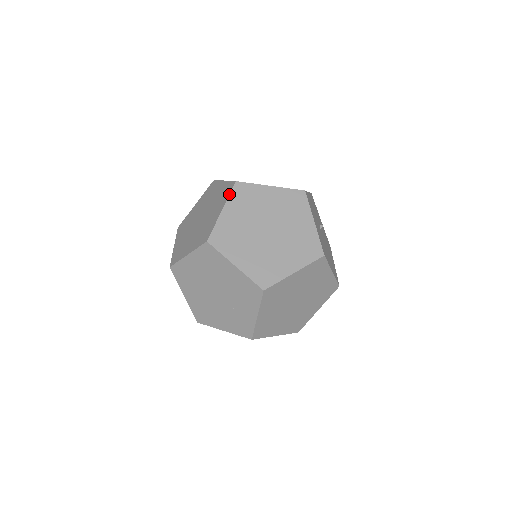
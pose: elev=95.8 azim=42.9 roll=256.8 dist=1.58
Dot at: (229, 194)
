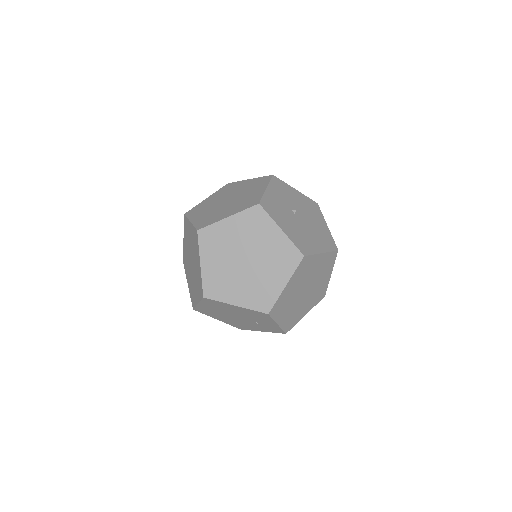
Dot at: (198, 246)
